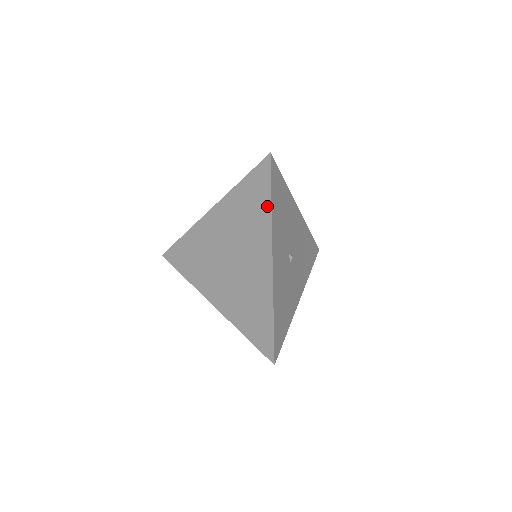
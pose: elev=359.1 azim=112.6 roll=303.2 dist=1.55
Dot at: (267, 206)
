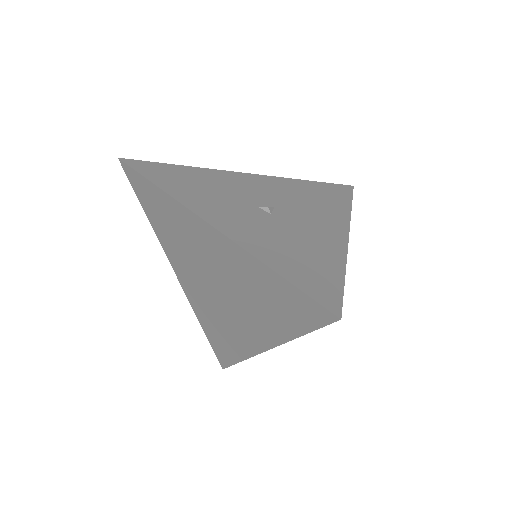
Dot at: (159, 194)
